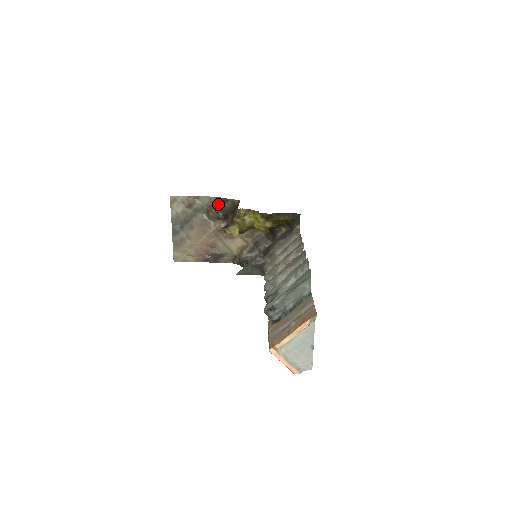
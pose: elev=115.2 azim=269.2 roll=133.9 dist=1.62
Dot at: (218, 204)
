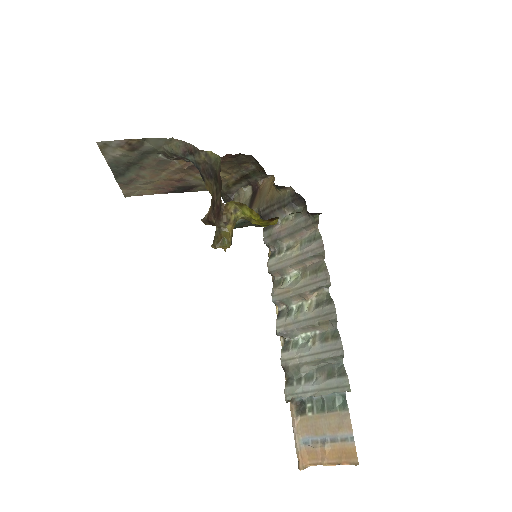
Dot at: (182, 152)
